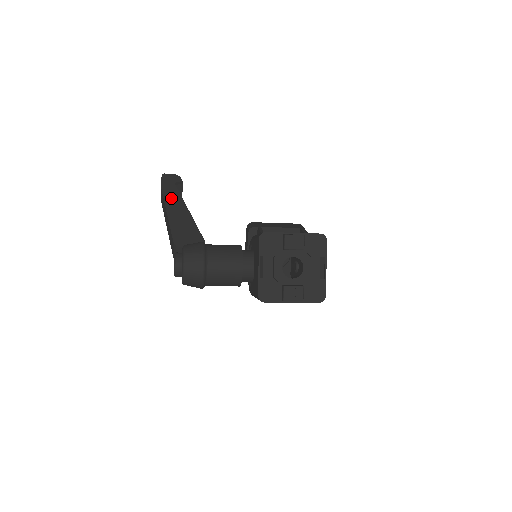
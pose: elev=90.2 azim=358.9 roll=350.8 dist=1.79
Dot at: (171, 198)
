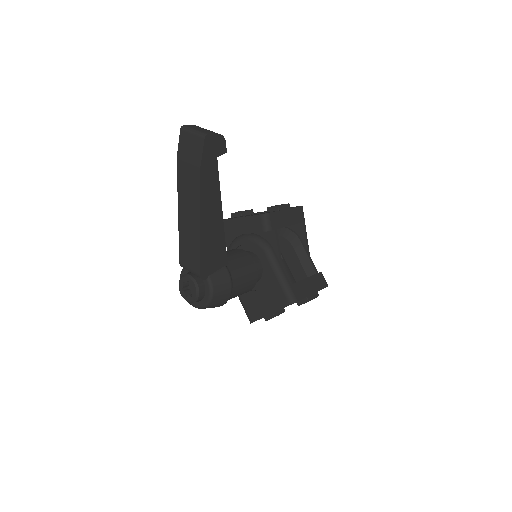
Dot at: (209, 195)
